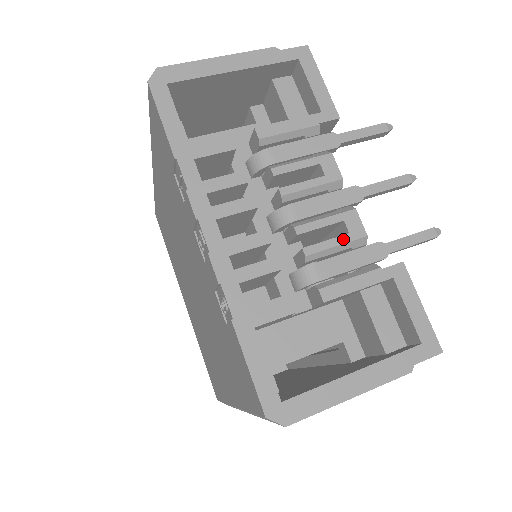
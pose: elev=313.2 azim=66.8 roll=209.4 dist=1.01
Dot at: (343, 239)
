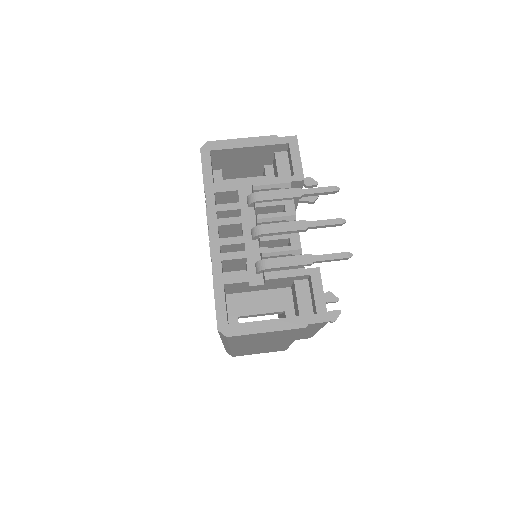
Dot at: (286, 248)
